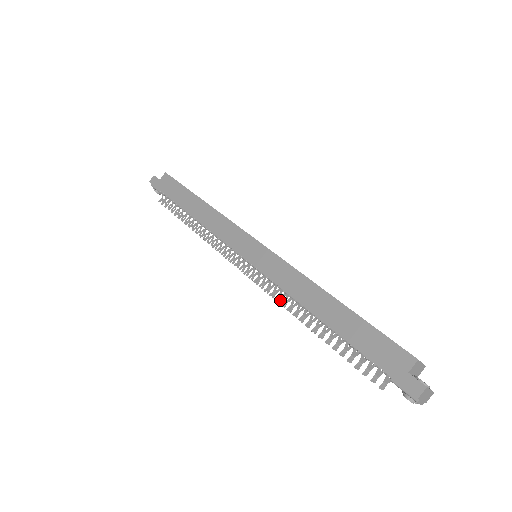
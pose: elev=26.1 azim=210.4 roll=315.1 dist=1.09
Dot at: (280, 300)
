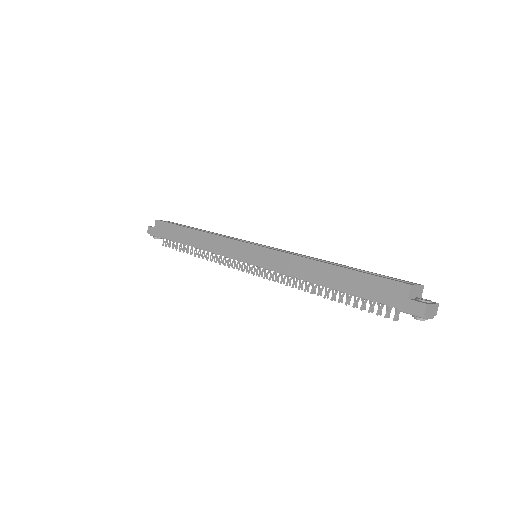
Dot at: (290, 284)
